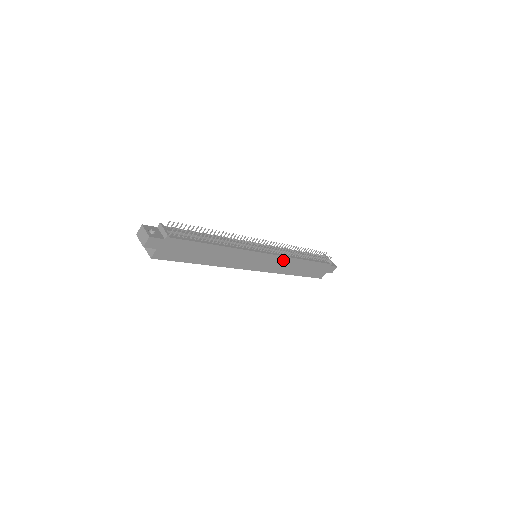
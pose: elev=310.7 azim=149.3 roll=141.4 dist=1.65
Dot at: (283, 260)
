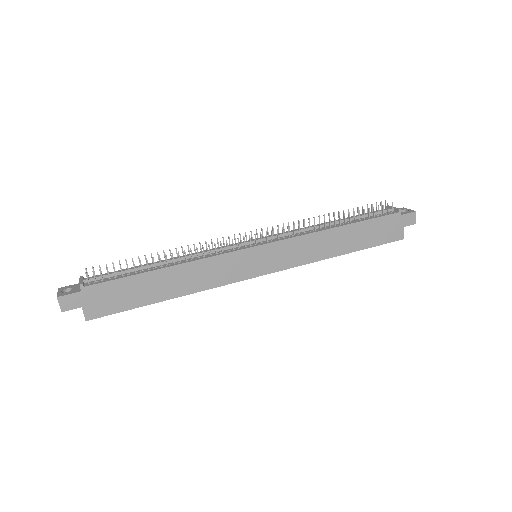
Dot at: (300, 242)
